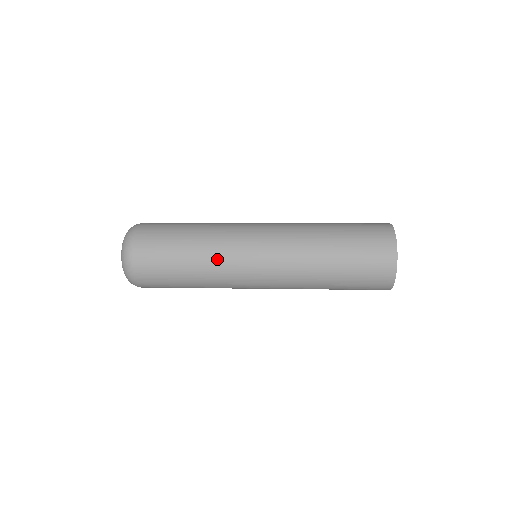
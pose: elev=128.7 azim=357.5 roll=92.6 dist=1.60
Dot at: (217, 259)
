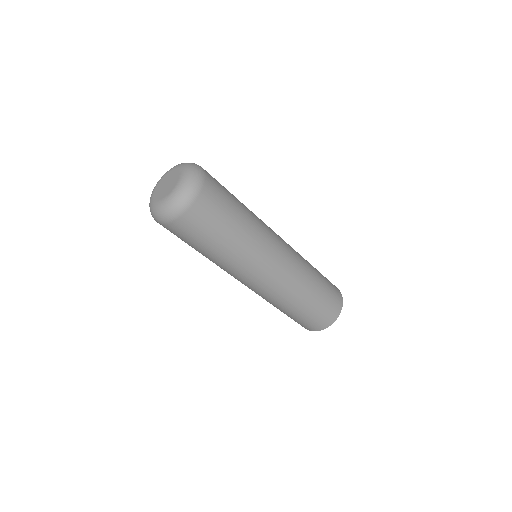
Dot at: (224, 267)
